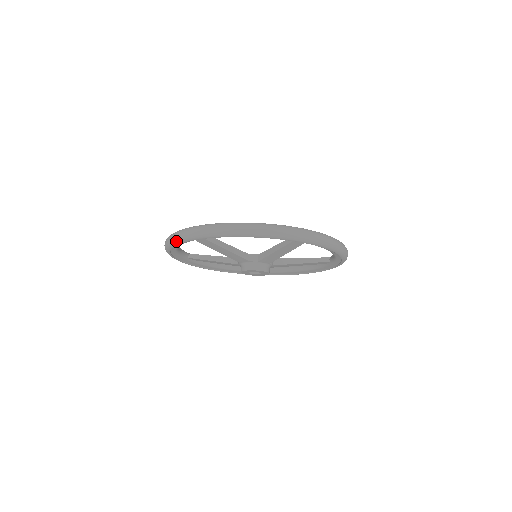
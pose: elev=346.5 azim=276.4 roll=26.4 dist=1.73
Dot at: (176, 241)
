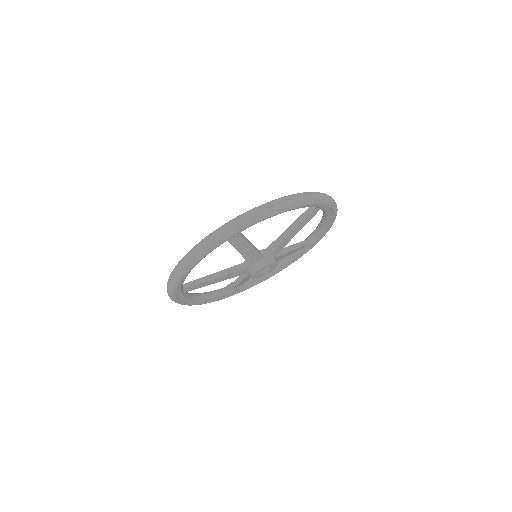
Dot at: (211, 247)
